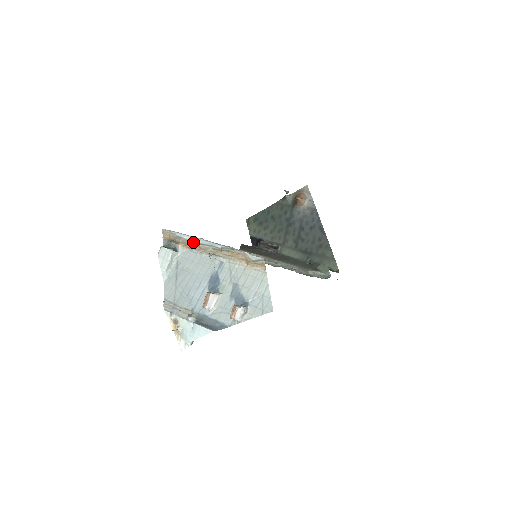
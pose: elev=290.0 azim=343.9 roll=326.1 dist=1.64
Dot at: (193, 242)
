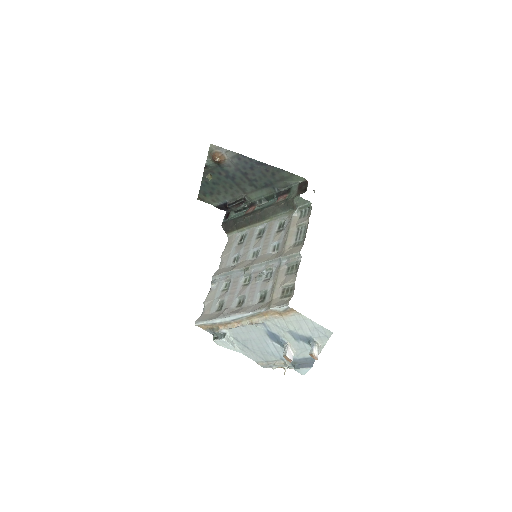
Dot at: (227, 322)
